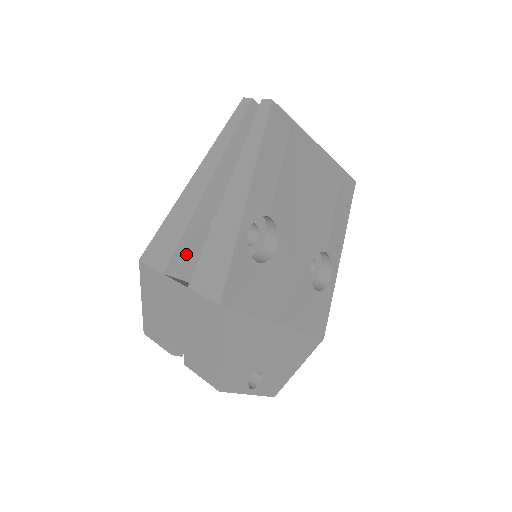
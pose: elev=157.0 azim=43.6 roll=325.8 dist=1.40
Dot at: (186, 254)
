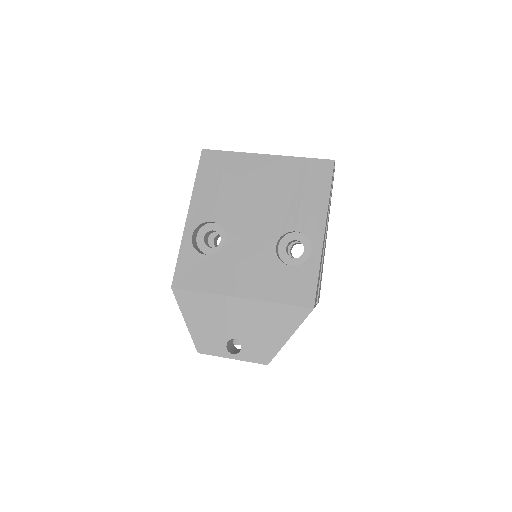
Dot at: occluded
